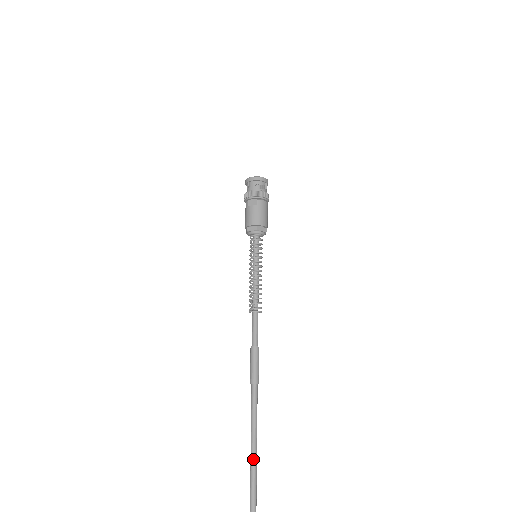
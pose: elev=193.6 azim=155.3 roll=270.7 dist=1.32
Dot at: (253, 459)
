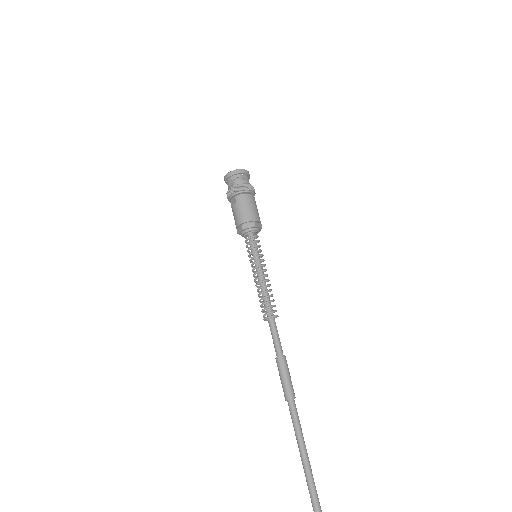
Dot at: (309, 488)
